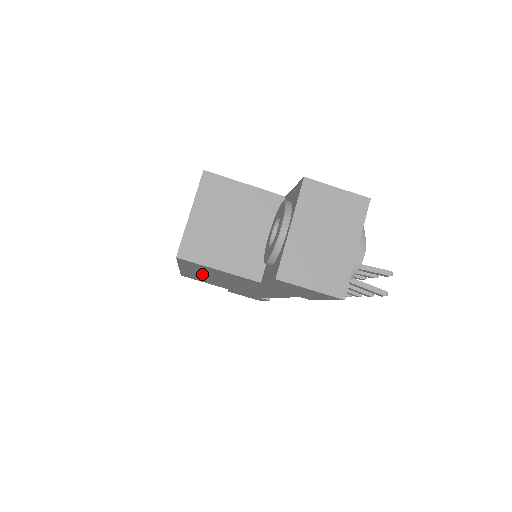
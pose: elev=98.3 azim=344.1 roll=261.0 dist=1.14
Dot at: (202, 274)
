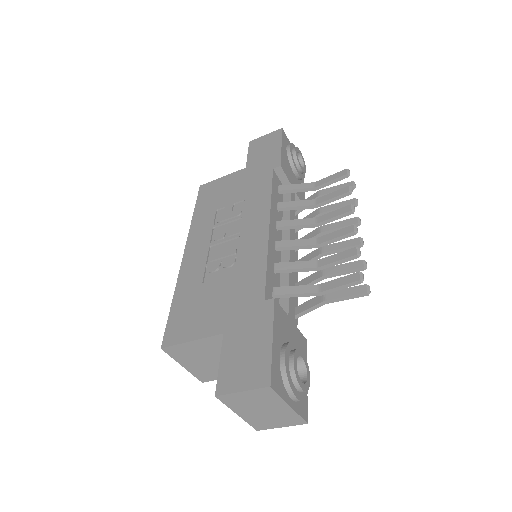
Dot at: occluded
